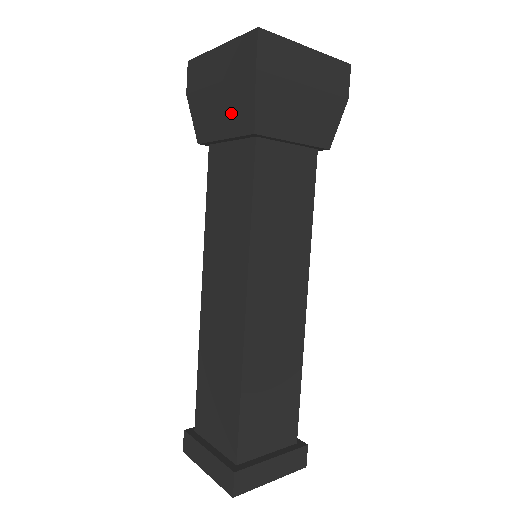
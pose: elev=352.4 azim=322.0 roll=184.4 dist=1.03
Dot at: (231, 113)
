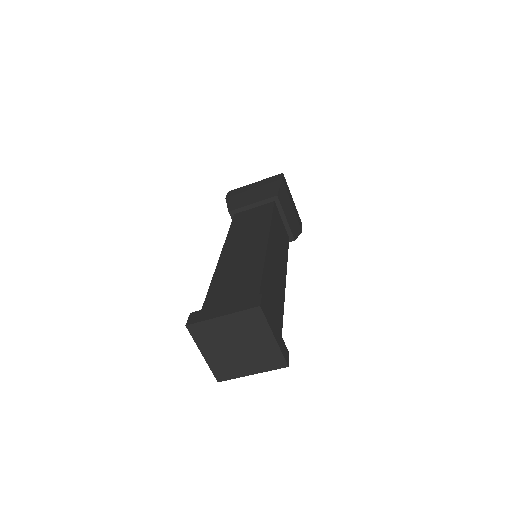
Dot at: (261, 194)
